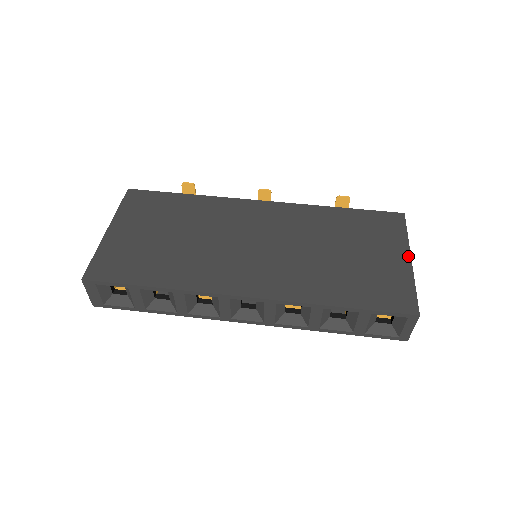
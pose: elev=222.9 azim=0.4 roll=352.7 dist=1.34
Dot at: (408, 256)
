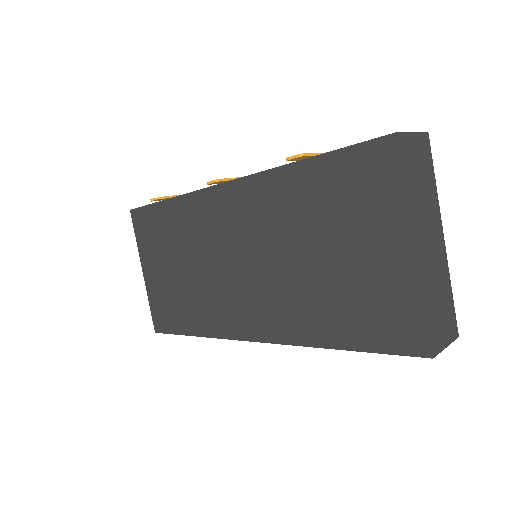
Dot at: (410, 243)
